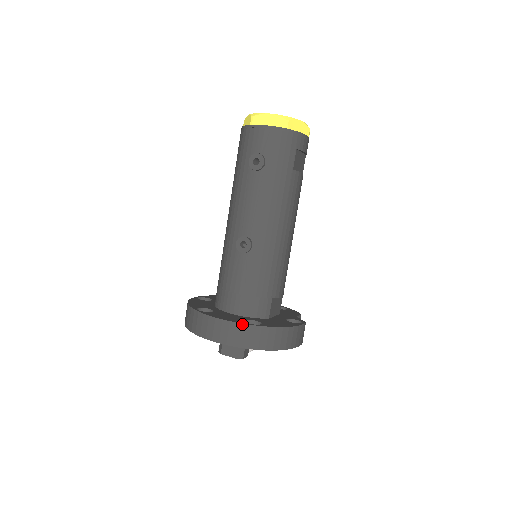
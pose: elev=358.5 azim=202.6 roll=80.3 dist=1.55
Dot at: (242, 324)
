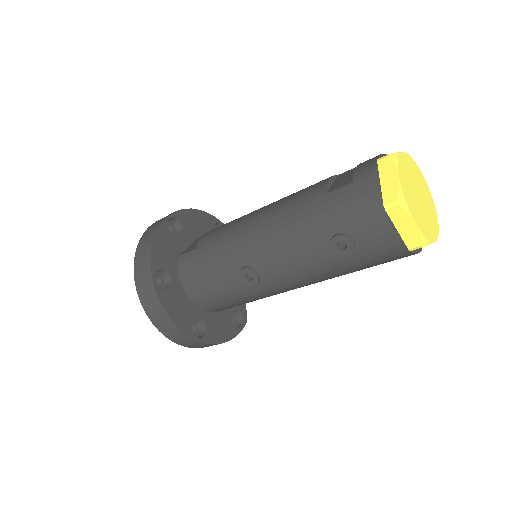
Dot at: (186, 335)
